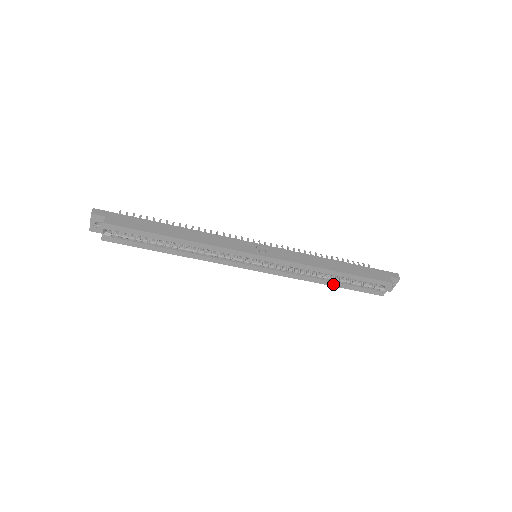
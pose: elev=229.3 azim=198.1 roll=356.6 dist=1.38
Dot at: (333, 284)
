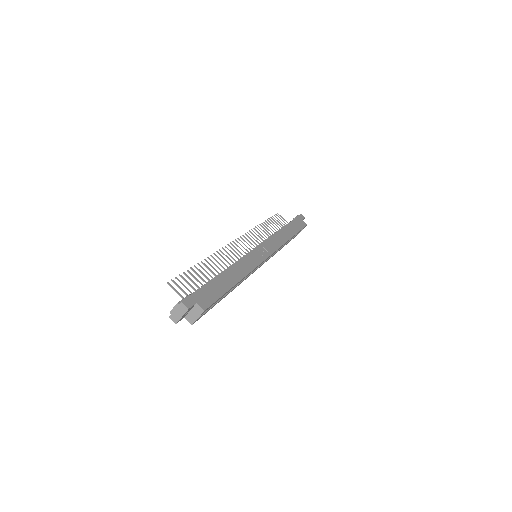
Dot at: occluded
